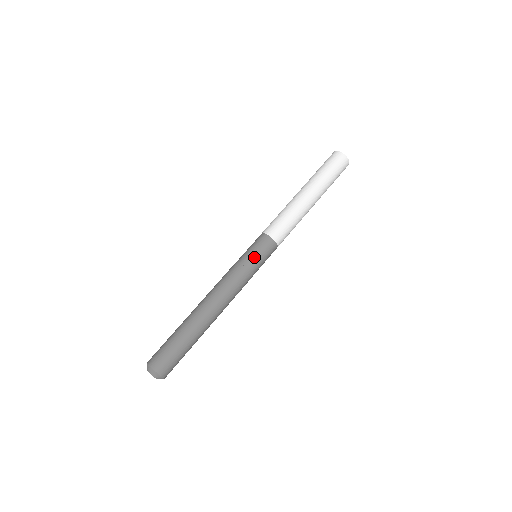
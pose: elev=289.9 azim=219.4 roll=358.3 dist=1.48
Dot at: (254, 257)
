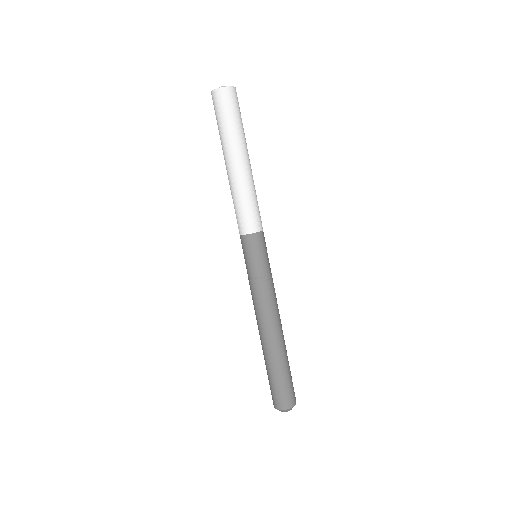
Dot at: (251, 264)
